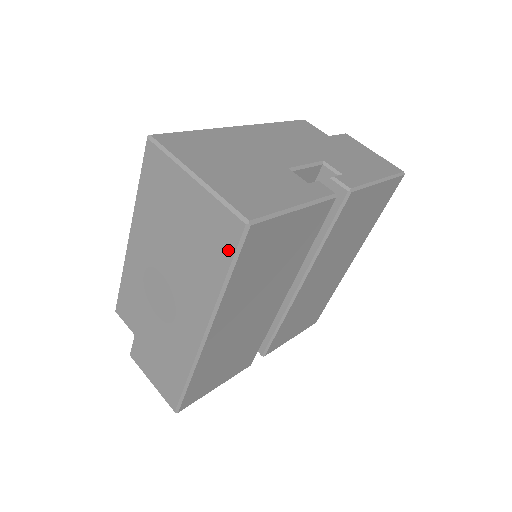
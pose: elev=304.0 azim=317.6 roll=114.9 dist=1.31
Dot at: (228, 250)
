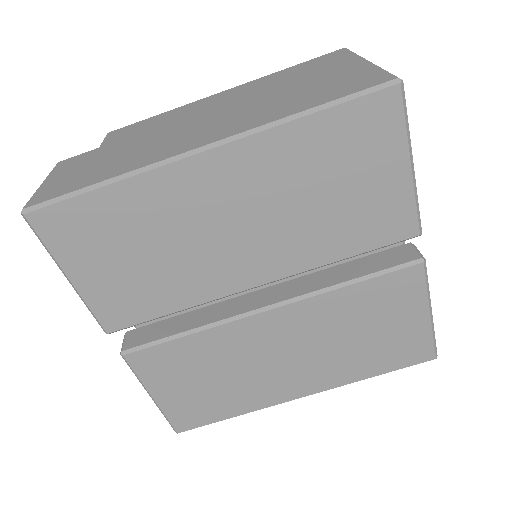
Dot at: (347, 92)
